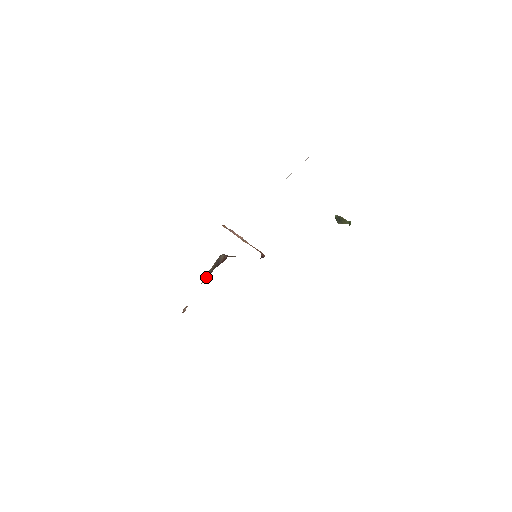
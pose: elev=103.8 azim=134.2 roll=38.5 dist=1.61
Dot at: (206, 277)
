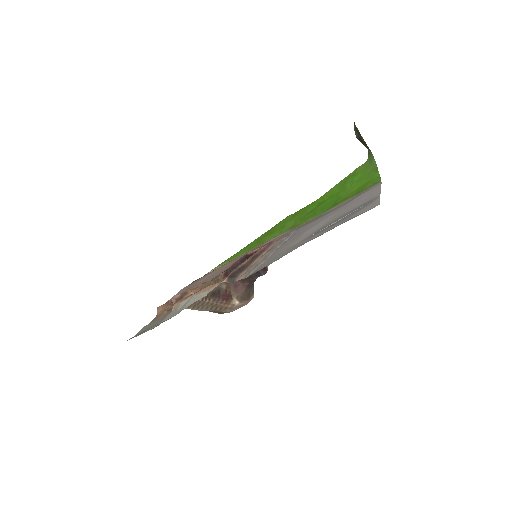
Dot at: (203, 297)
